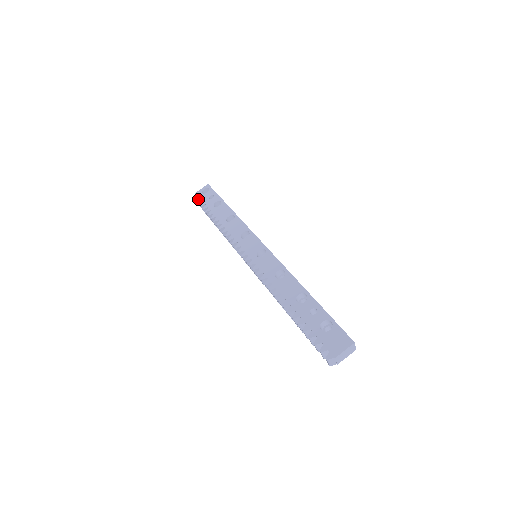
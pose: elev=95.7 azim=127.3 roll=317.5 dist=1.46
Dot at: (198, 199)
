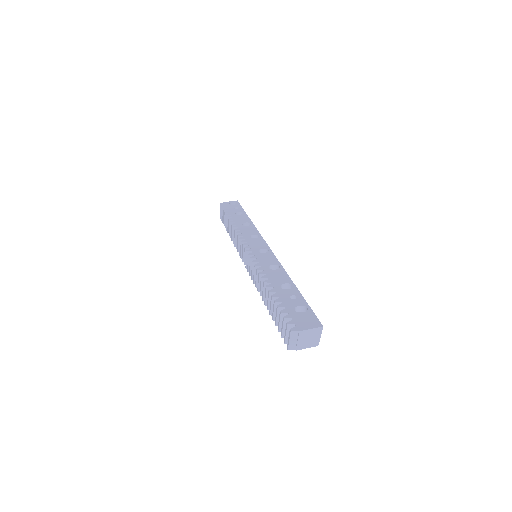
Dot at: (223, 206)
